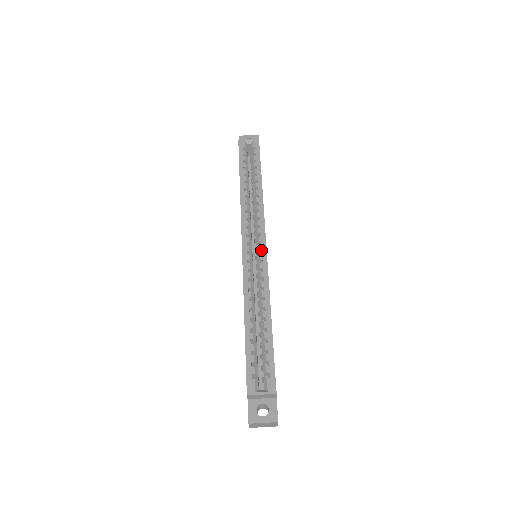
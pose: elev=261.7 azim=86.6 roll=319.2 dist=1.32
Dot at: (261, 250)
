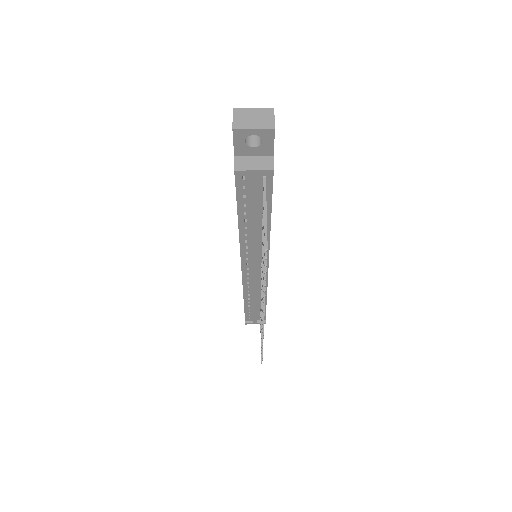
Dot at: occluded
